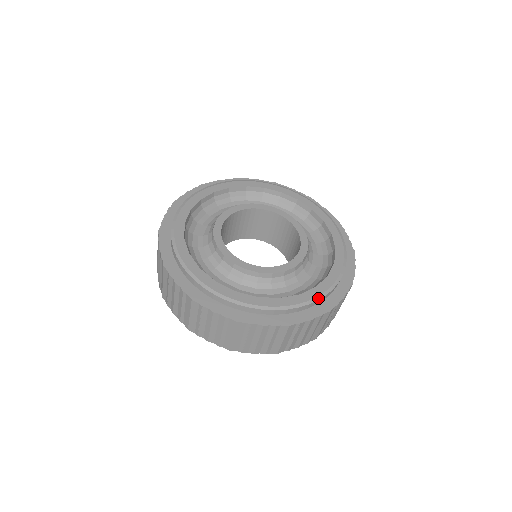
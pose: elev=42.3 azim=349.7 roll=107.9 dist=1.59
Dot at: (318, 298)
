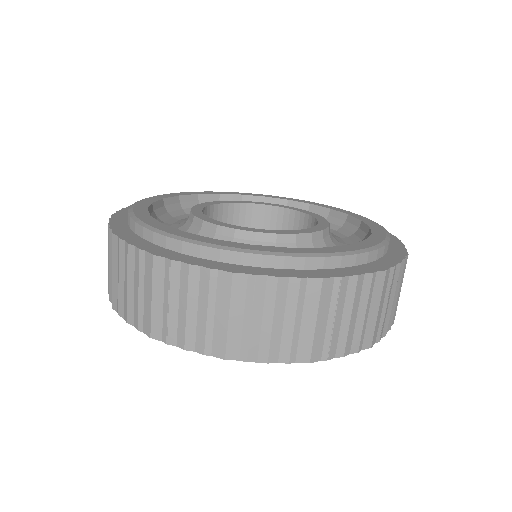
Dot at: (387, 240)
